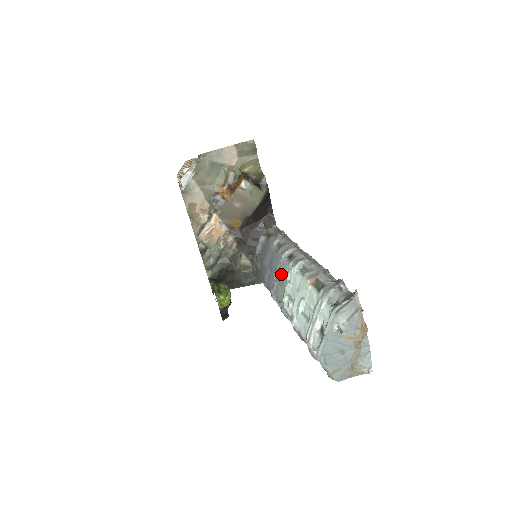
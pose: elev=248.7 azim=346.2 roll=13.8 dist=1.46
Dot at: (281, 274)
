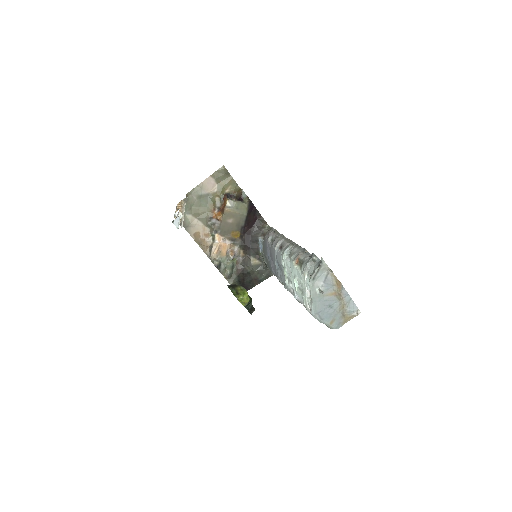
Dot at: (279, 263)
